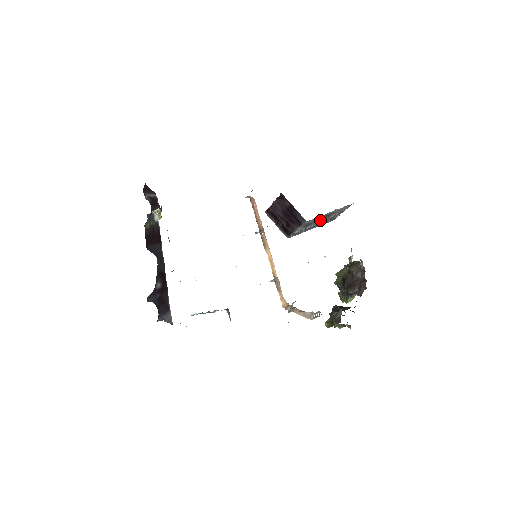
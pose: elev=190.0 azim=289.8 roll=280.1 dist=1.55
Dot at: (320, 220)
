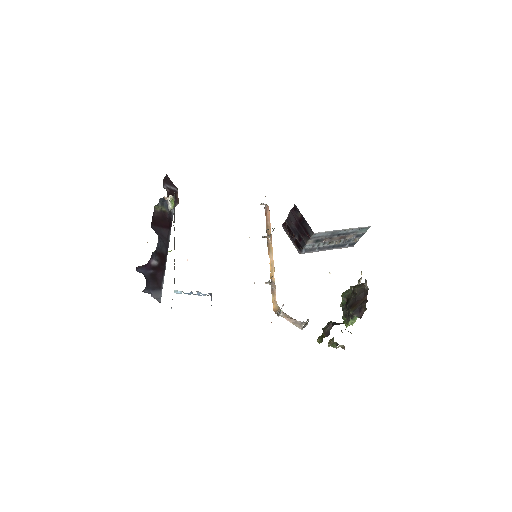
Dot at: (334, 239)
